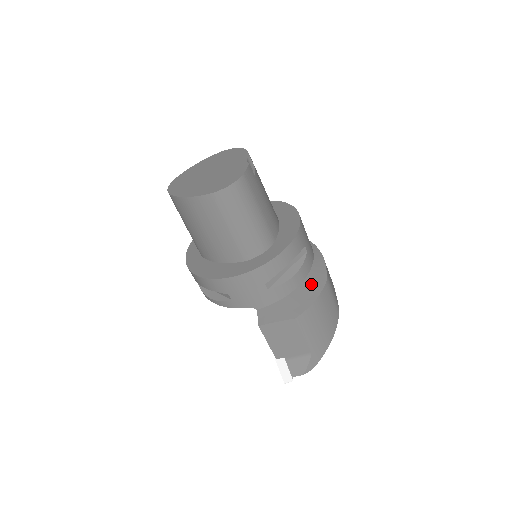
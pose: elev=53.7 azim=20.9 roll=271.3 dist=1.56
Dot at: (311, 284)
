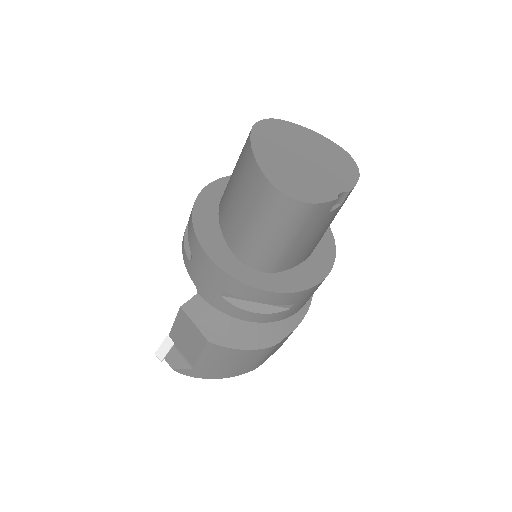
Dot at: (257, 333)
